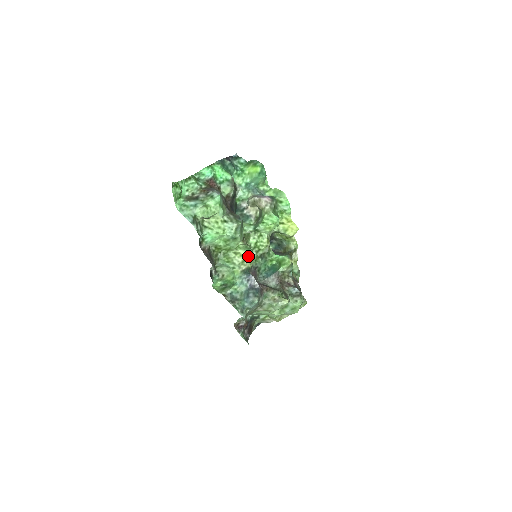
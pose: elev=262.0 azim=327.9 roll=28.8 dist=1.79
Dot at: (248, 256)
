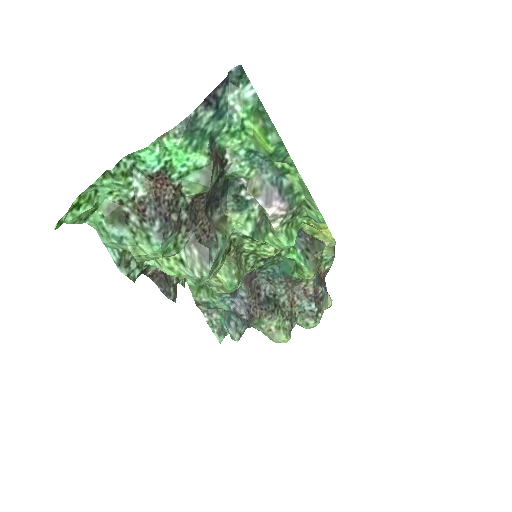
Dot at: (229, 291)
